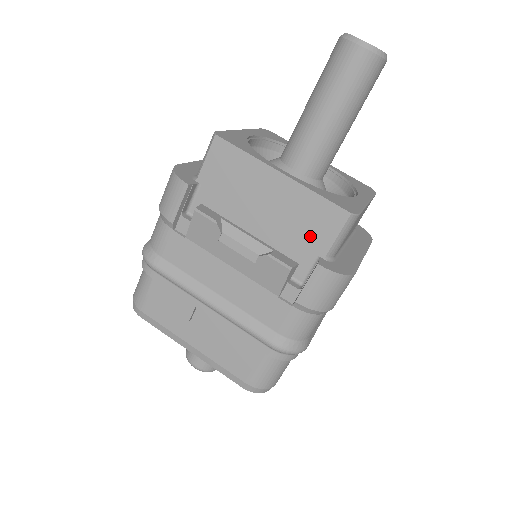
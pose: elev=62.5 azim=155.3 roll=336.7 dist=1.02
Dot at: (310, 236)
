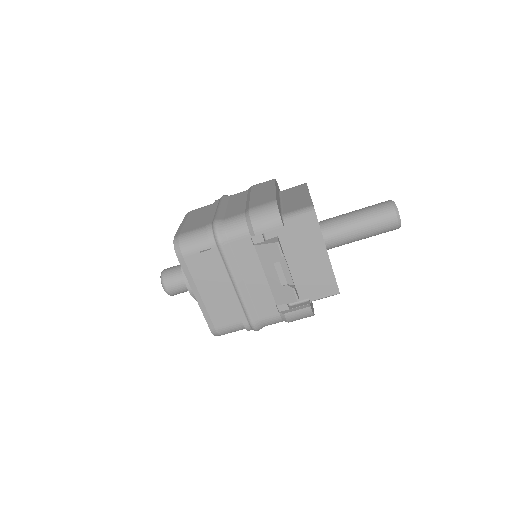
Dot at: (314, 288)
